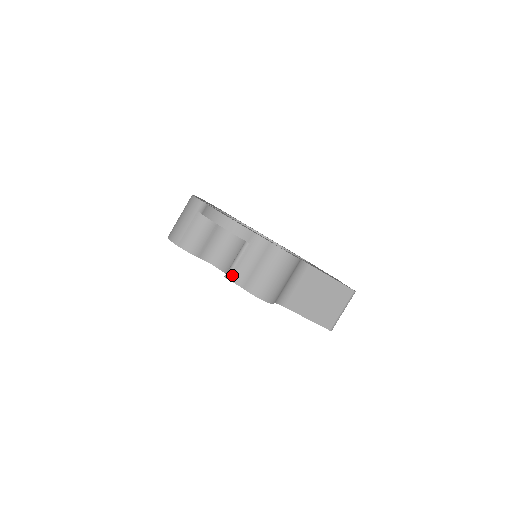
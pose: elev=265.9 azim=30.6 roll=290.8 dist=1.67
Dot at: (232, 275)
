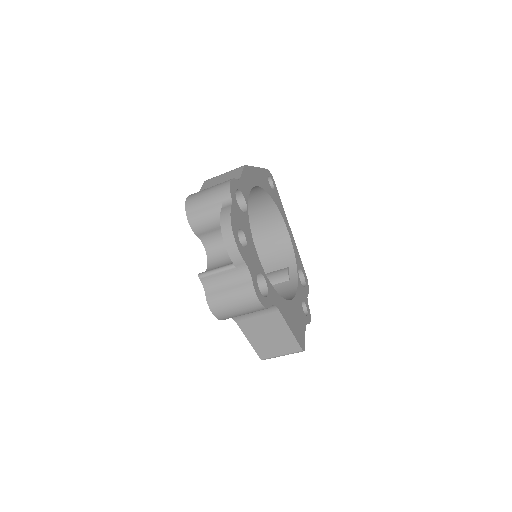
Dot at: (205, 278)
